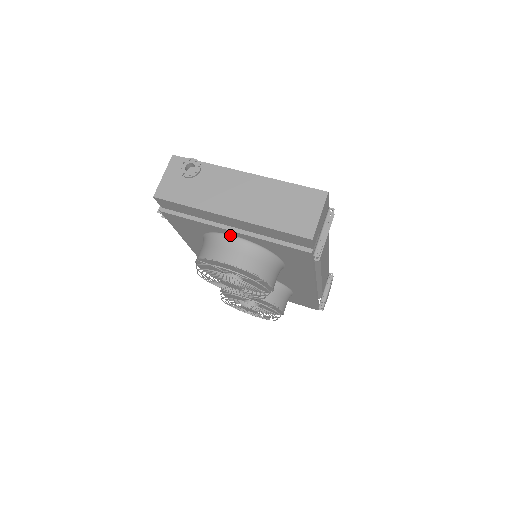
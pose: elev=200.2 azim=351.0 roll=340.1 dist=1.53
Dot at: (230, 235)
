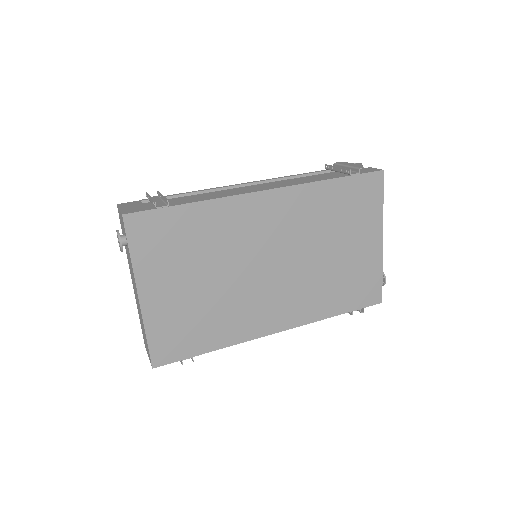
Dot at: occluded
